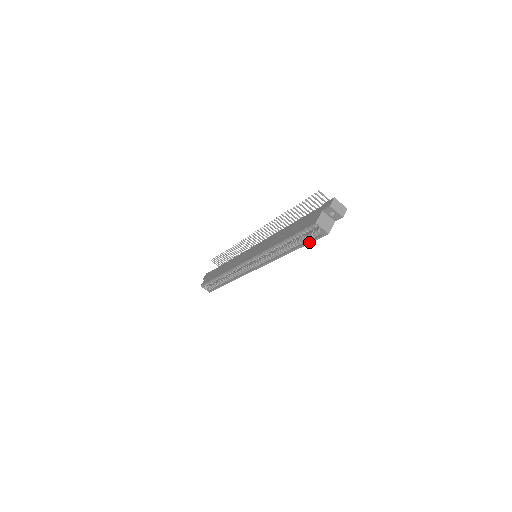
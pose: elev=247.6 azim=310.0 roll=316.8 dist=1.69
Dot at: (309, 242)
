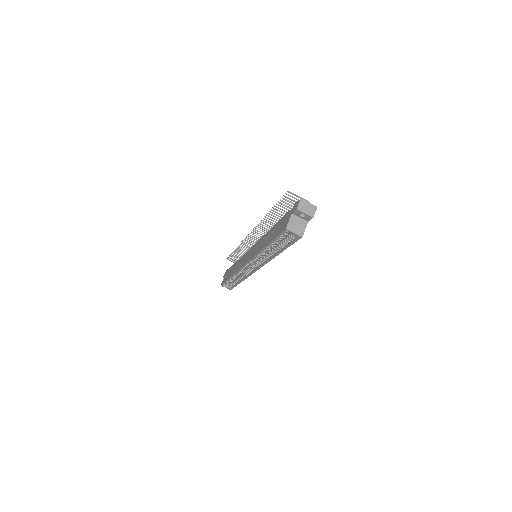
Dot at: (289, 245)
